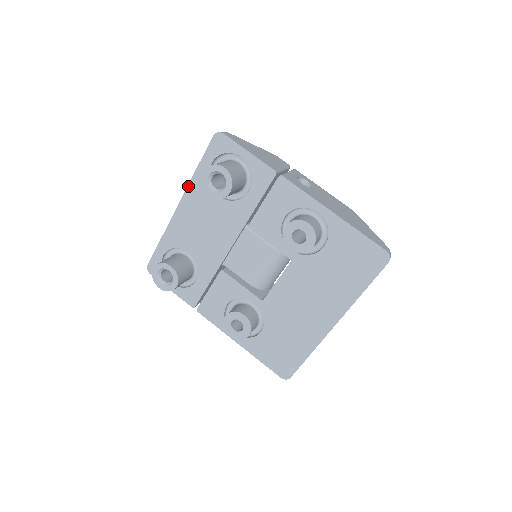
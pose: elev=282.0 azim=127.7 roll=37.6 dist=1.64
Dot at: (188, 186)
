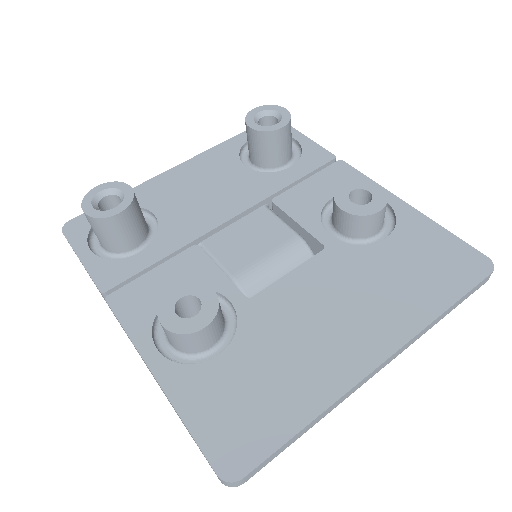
Dot at: (206, 151)
